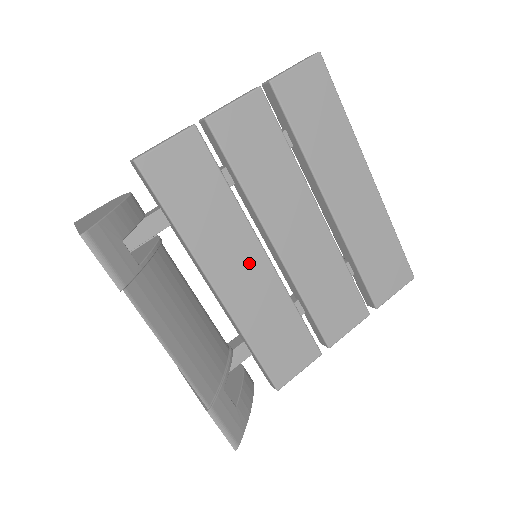
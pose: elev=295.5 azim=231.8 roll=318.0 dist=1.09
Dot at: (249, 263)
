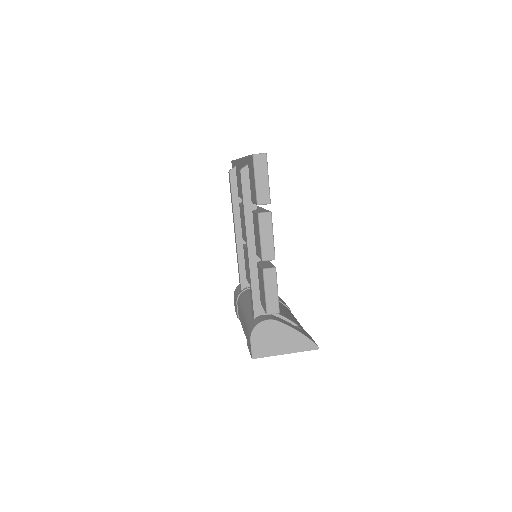
Dot at: occluded
